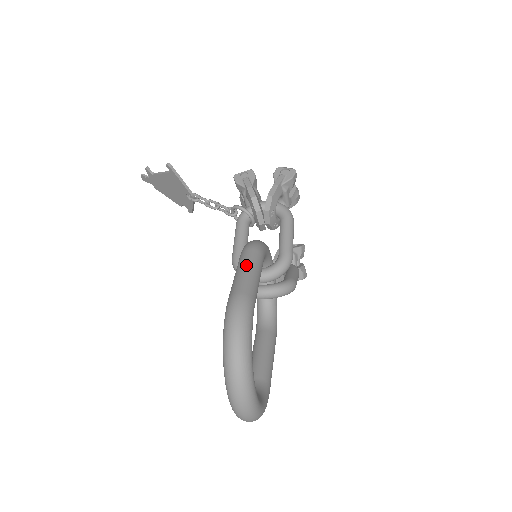
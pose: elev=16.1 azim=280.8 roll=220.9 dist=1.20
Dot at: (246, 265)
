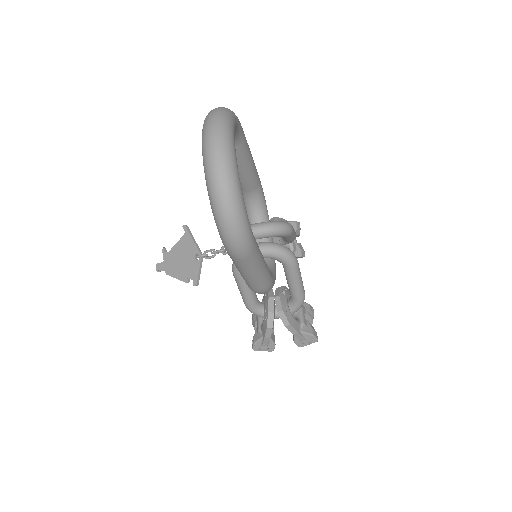
Dot at: occluded
